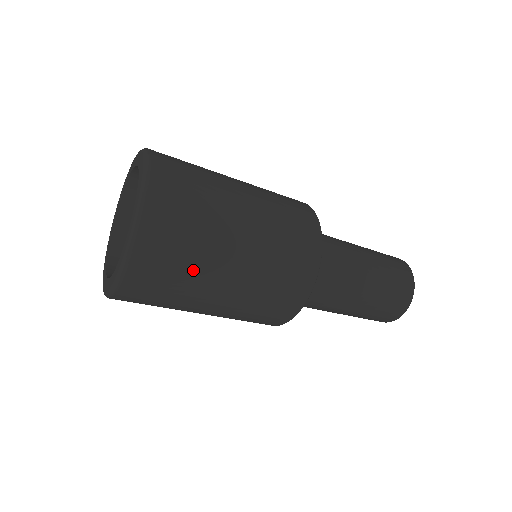
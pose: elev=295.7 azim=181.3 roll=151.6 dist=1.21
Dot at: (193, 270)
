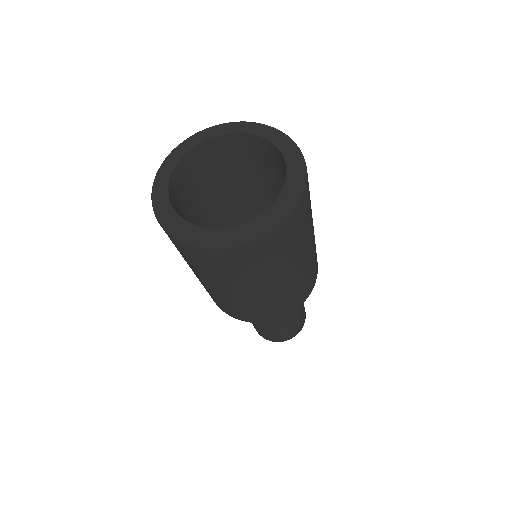
Dot at: occluded
